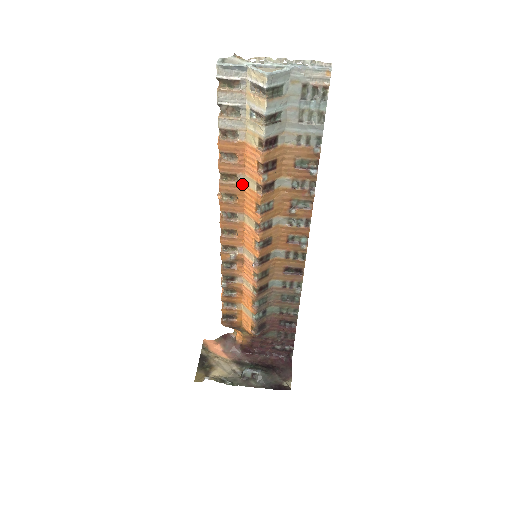
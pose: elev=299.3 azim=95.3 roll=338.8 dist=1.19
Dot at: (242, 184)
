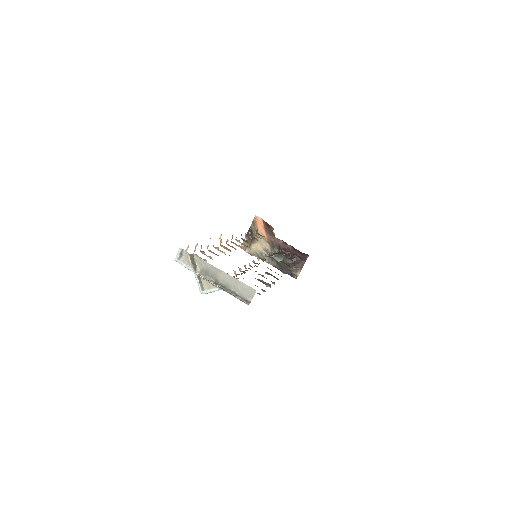
Dot at: occluded
